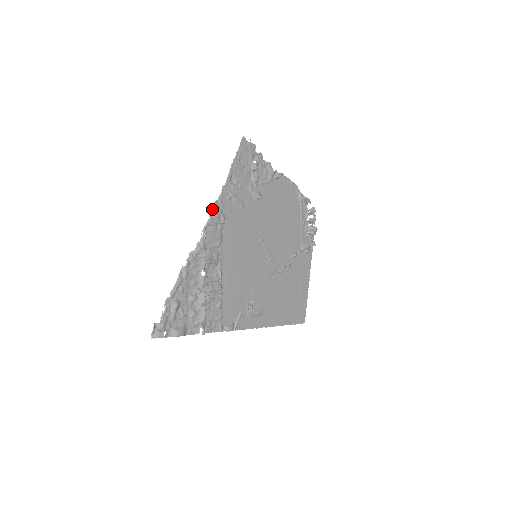
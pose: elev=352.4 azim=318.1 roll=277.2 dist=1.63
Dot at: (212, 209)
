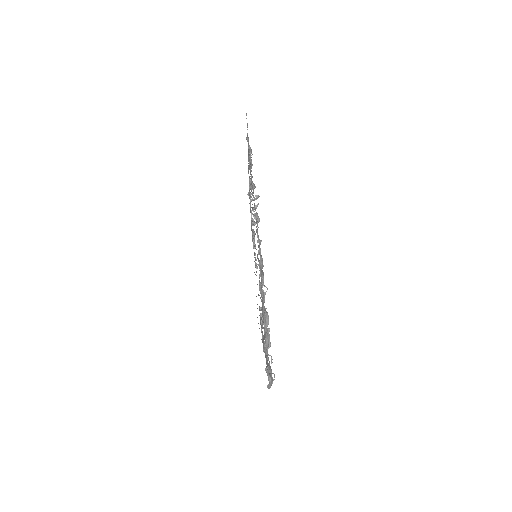
Dot at: (254, 207)
